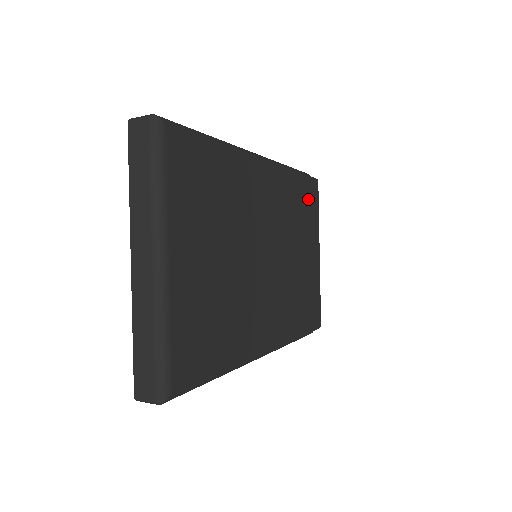
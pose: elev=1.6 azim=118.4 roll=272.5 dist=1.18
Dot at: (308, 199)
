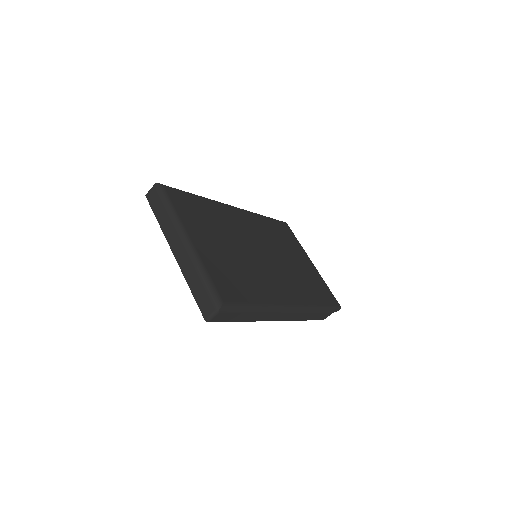
Dot at: (283, 231)
